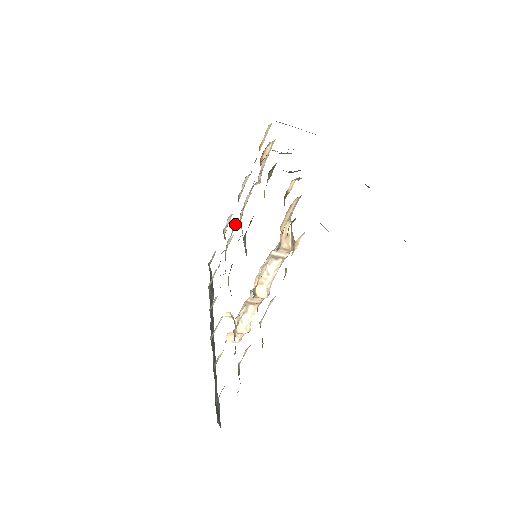
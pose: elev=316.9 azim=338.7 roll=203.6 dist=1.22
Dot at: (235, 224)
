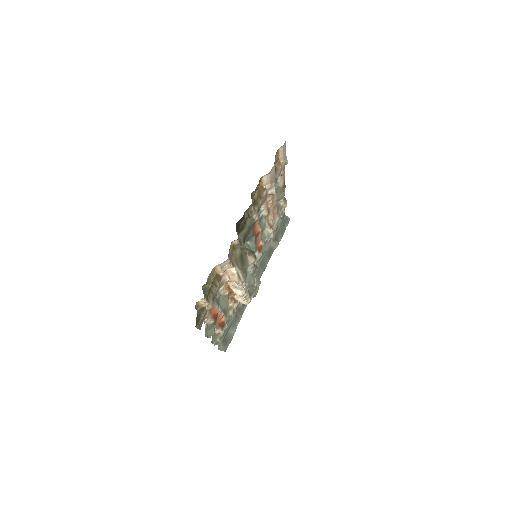
Dot at: occluded
